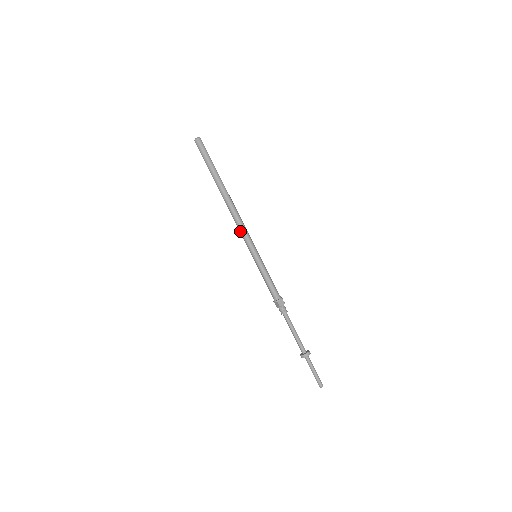
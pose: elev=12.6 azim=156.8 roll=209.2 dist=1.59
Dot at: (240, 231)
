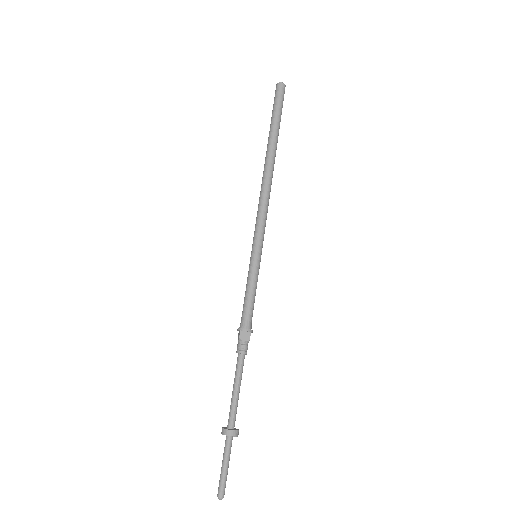
Dot at: (257, 213)
